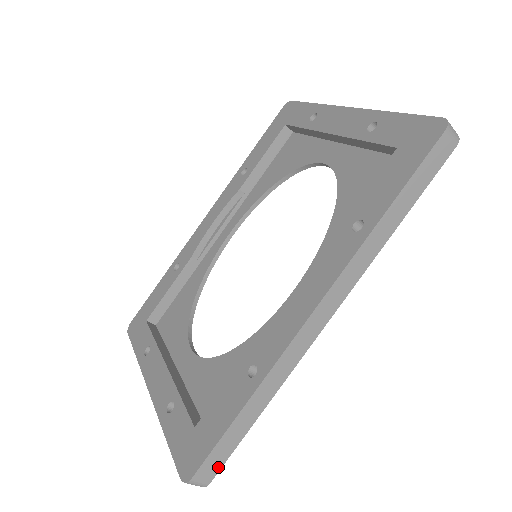
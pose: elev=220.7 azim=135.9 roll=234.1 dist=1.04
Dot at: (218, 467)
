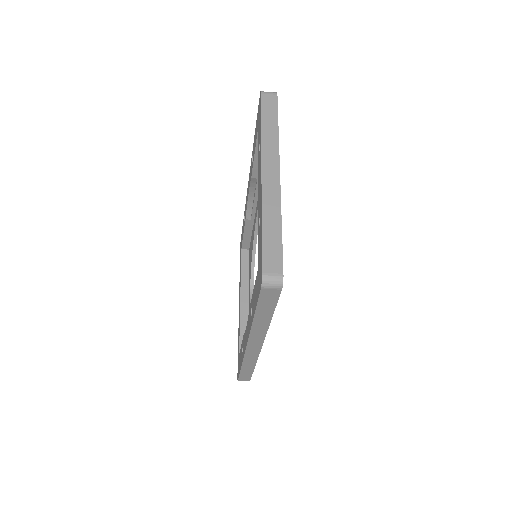
Dot at: (249, 378)
